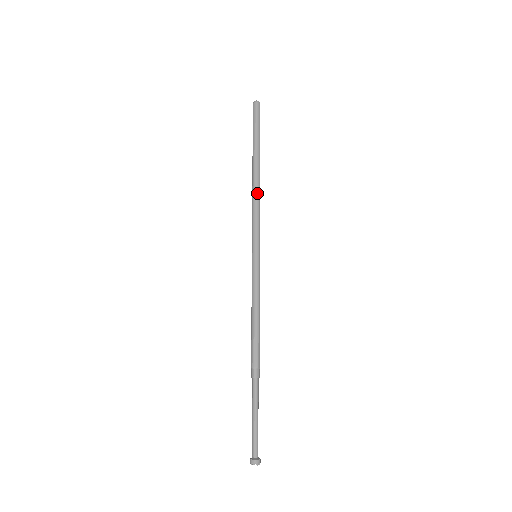
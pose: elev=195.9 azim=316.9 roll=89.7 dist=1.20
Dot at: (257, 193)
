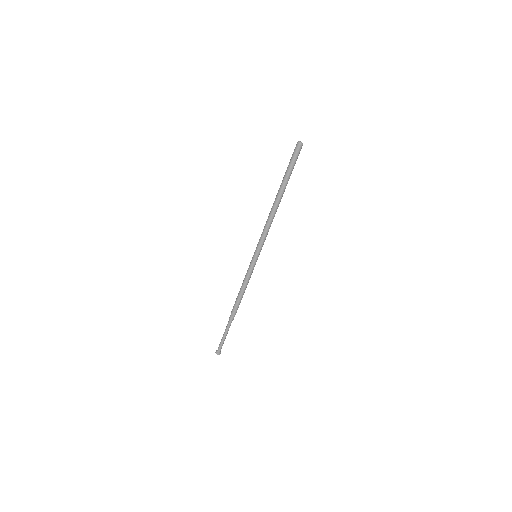
Dot at: occluded
